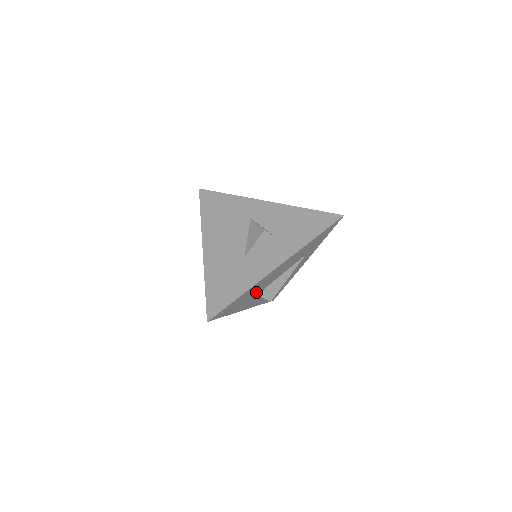
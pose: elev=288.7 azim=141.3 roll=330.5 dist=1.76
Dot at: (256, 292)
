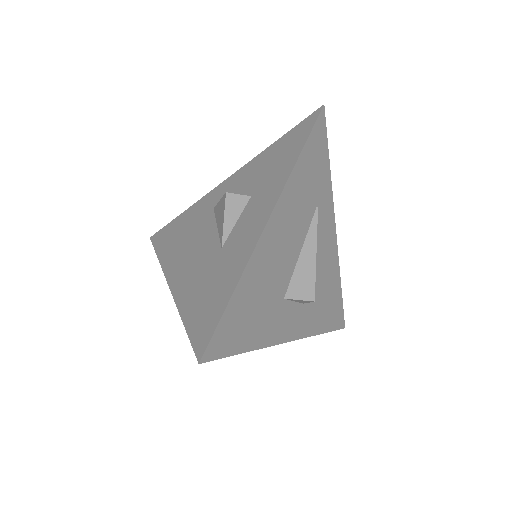
Dot at: (274, 291)
